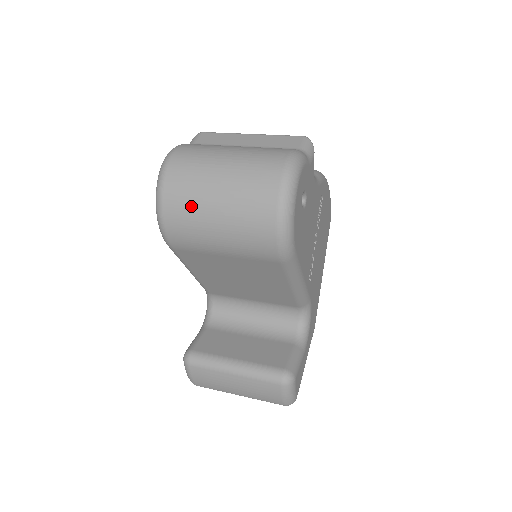
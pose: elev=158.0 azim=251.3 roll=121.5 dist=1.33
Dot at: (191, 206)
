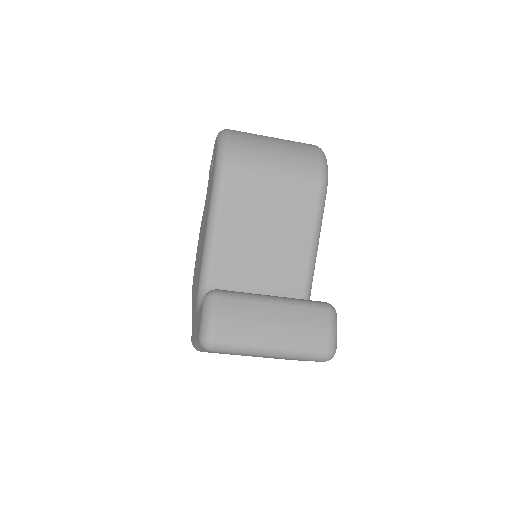
Dot at: (254, 141)
